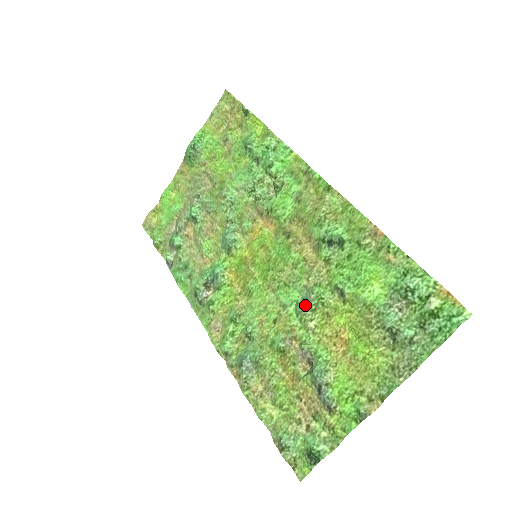
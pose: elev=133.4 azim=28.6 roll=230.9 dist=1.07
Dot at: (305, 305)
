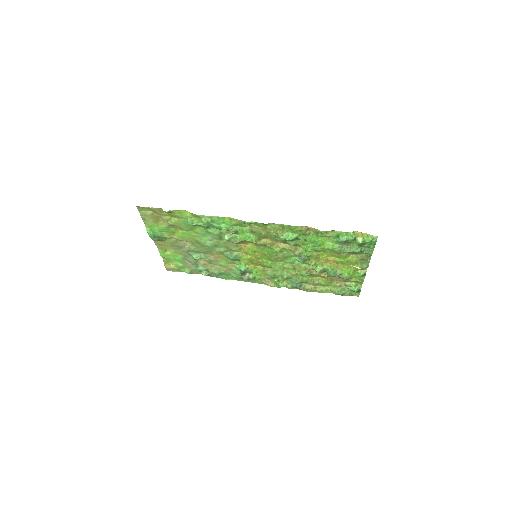
Dot at: (303, 261)
